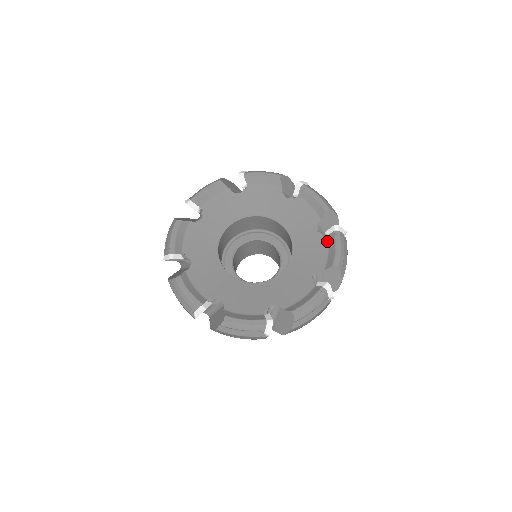
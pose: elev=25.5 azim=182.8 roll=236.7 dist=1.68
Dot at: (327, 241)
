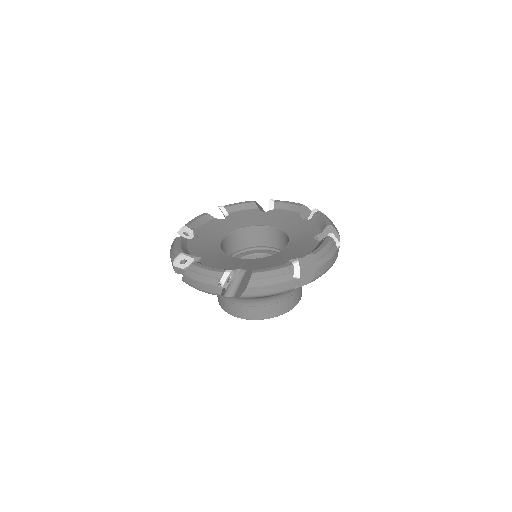
Dot at: (313, 221)
